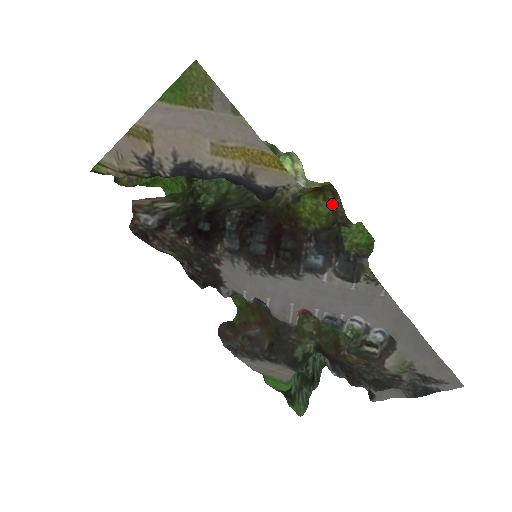
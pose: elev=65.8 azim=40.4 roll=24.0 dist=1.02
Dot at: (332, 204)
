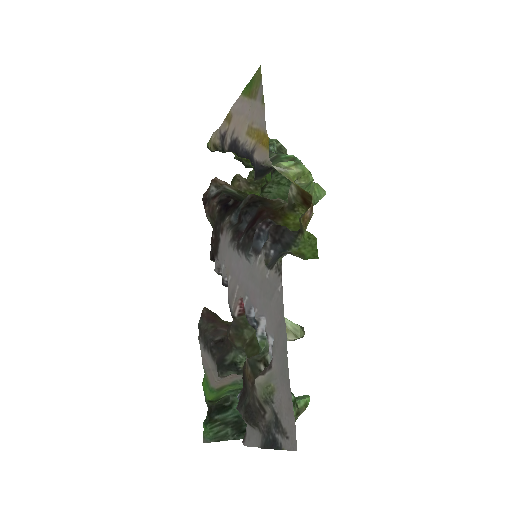
Dot at: (309, 219)
